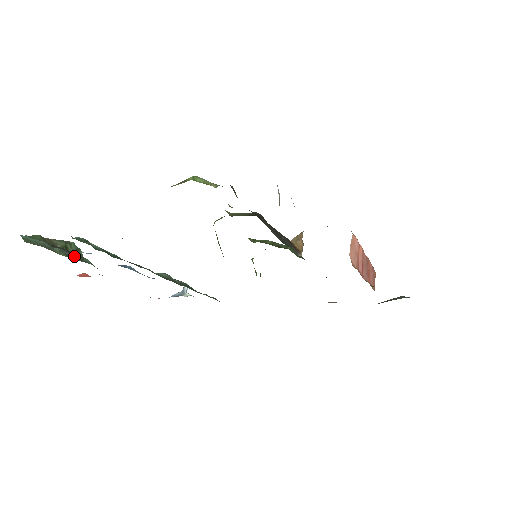
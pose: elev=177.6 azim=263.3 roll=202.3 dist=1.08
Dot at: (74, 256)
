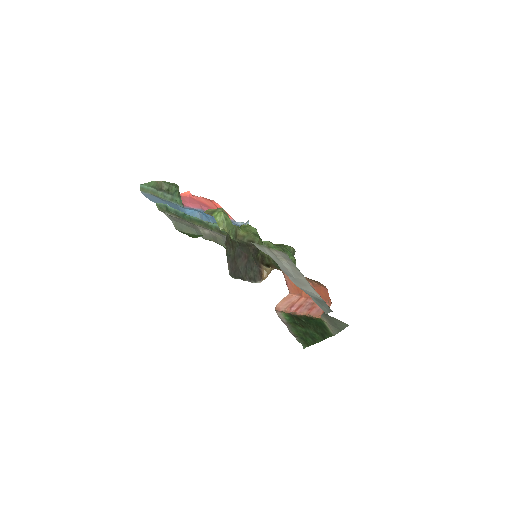
Dot at: (170, 197)
